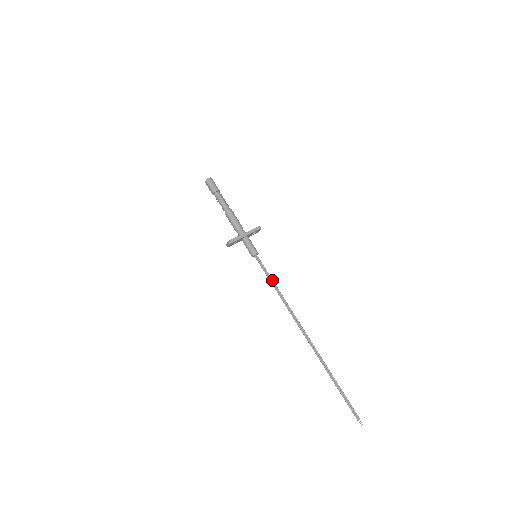
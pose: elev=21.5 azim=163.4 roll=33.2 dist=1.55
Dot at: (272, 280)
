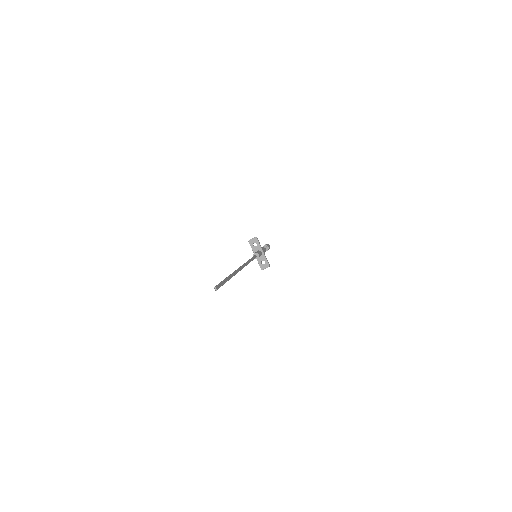
Dot at: occluded
